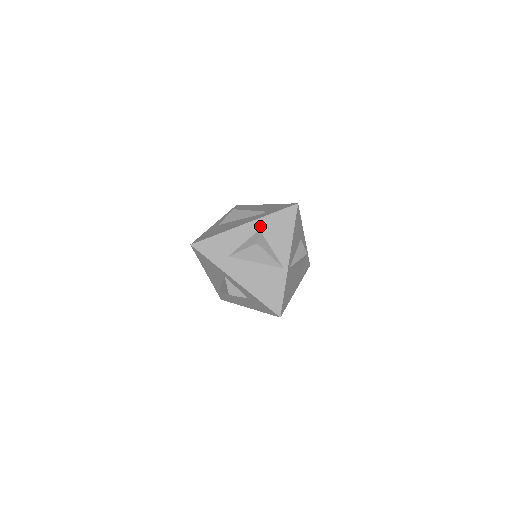
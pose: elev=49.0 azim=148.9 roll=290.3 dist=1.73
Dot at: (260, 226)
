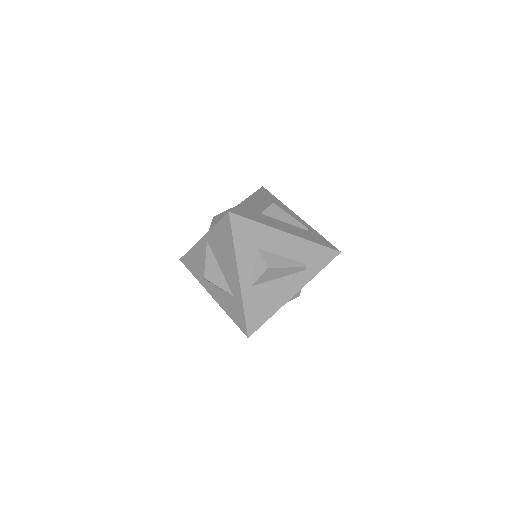
Dot at: occluded
